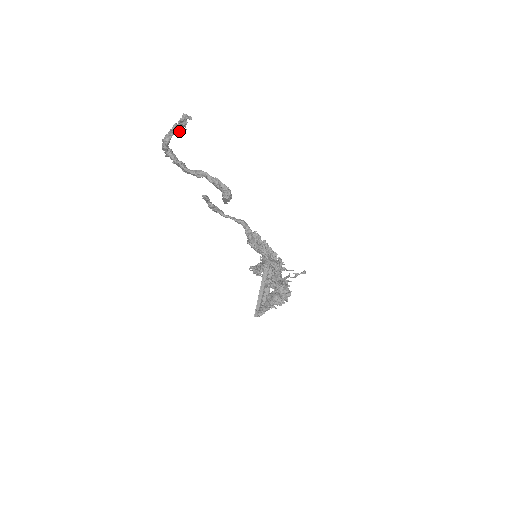
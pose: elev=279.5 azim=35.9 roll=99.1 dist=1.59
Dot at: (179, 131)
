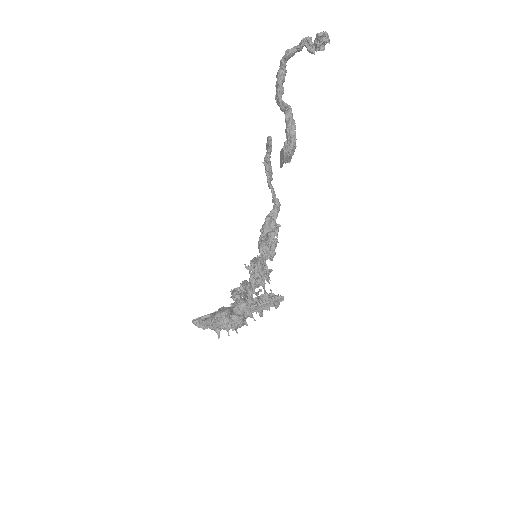
Dot at: (307, 48)
